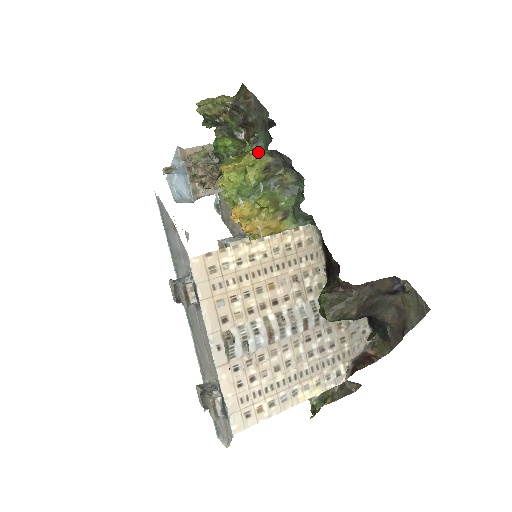
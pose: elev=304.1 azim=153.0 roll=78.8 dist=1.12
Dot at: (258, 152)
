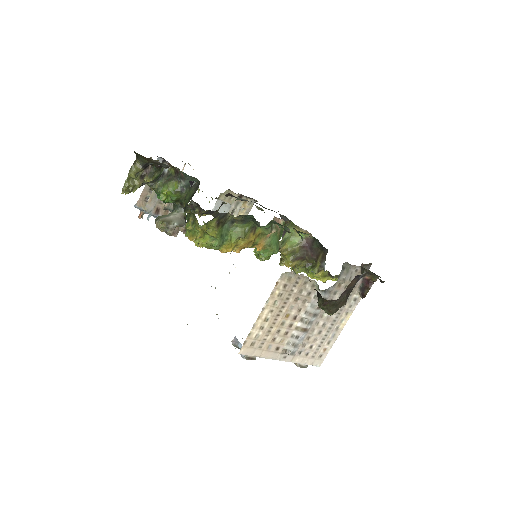
Dot at: occluded
